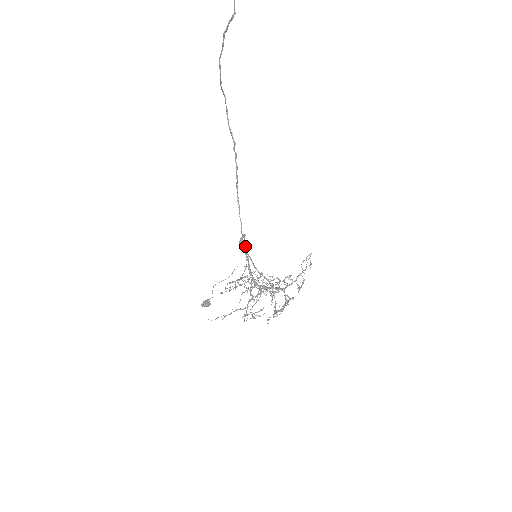
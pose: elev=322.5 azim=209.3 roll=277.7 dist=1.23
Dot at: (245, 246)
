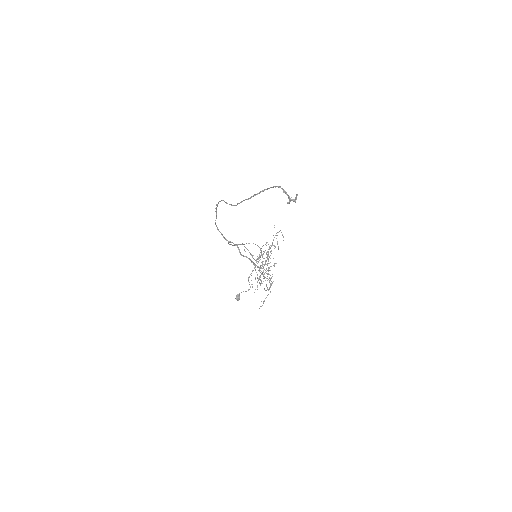
Dot at: occluded
